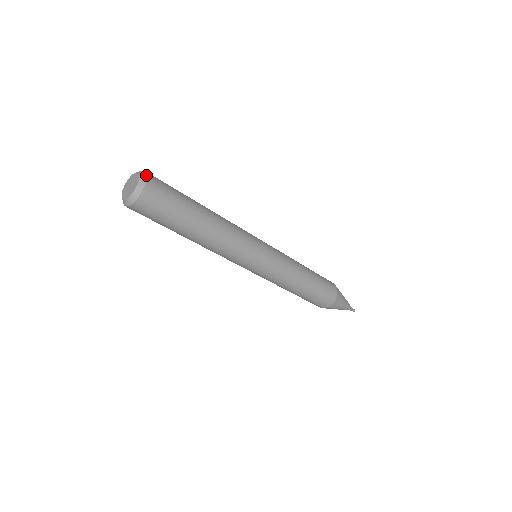
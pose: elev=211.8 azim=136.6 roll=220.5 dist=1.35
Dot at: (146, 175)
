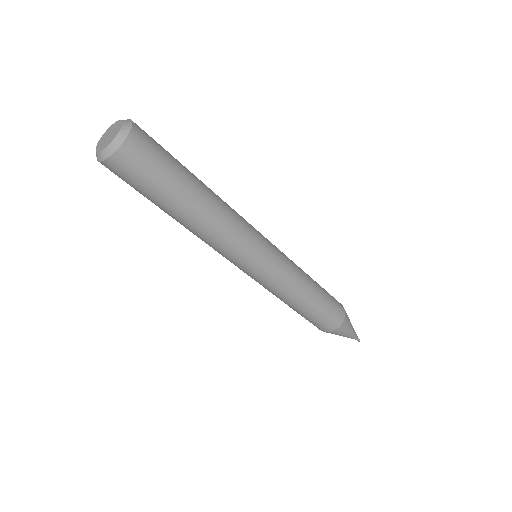
Dot at: (132, 121)
